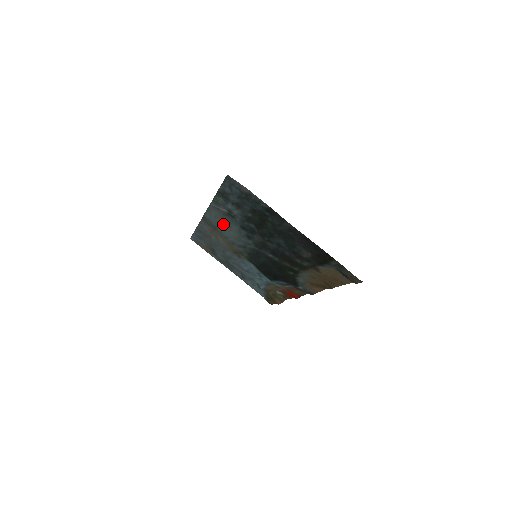
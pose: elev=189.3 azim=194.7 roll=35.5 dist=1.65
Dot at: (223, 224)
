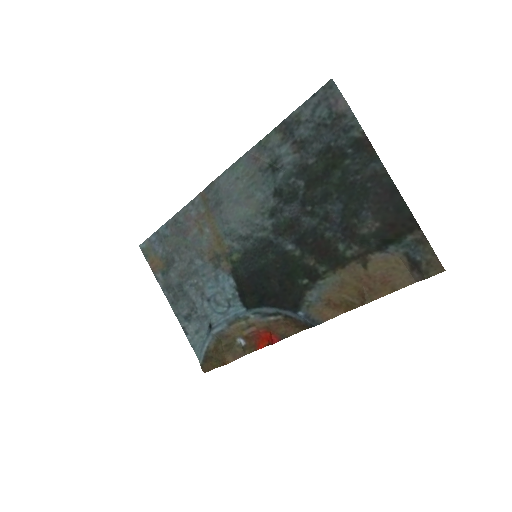
Dot at: (241, 193)
